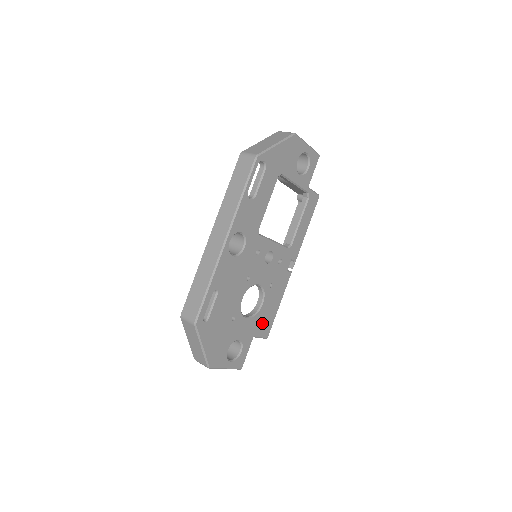
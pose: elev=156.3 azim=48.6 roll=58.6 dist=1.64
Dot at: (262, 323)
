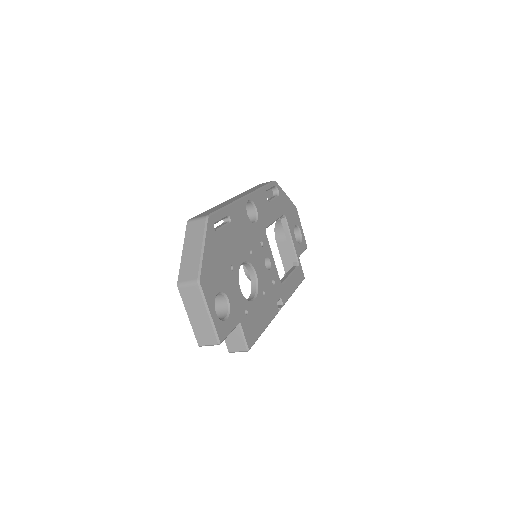
Dot at: (249, 321)
